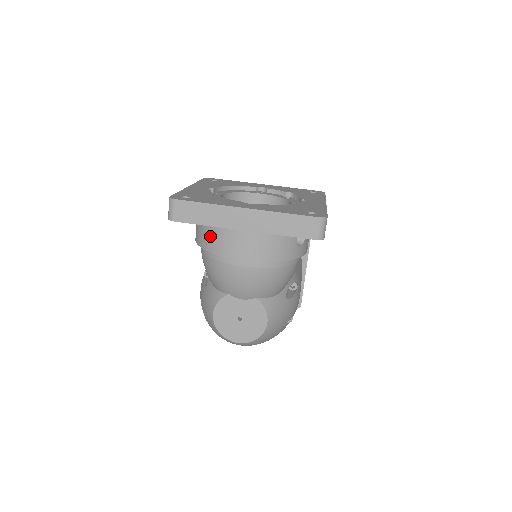
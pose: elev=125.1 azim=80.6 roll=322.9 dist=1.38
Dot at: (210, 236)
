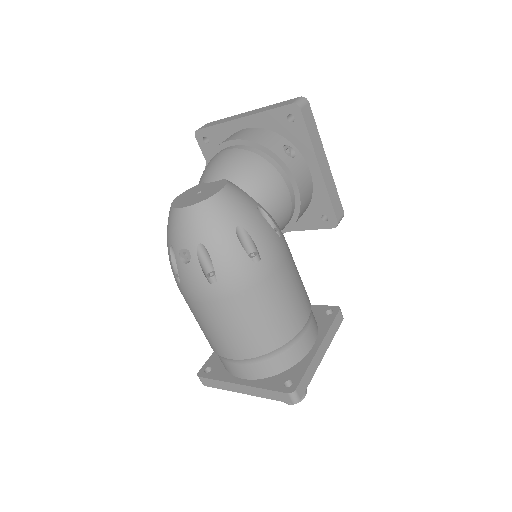
Dot at: occluded
